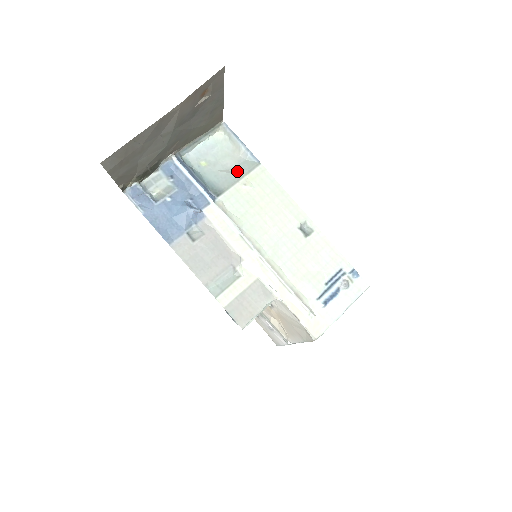
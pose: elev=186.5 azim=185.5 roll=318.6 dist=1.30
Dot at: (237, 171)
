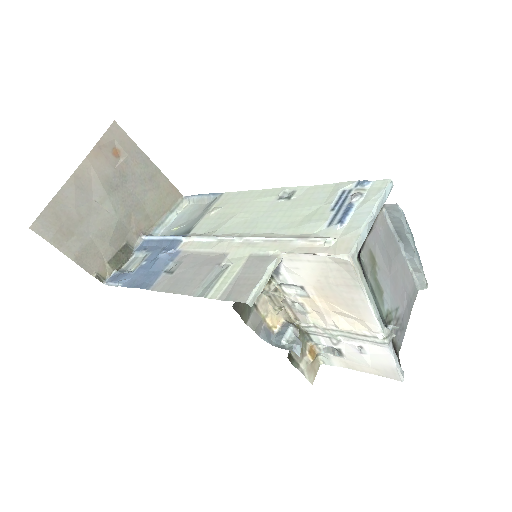
Dot at: (204, 211)
